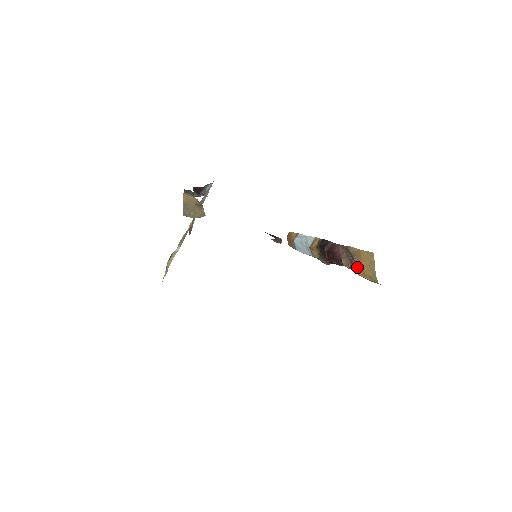
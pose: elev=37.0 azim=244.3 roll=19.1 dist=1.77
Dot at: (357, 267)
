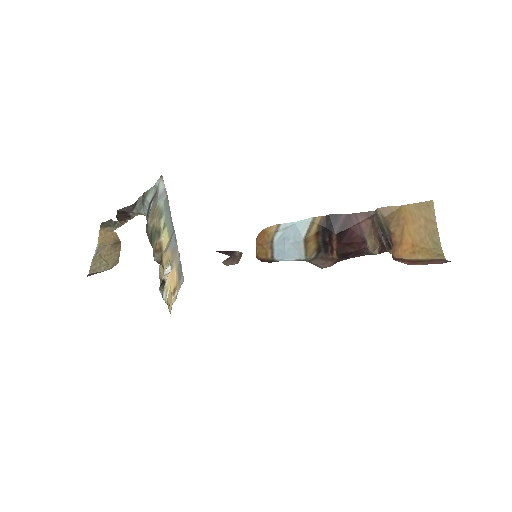
Dot at: (388, 250)
